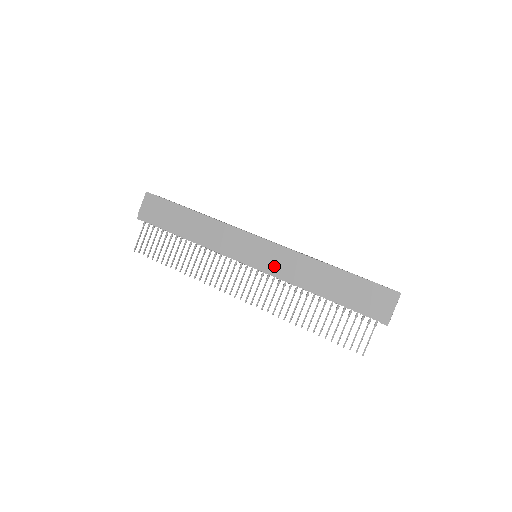
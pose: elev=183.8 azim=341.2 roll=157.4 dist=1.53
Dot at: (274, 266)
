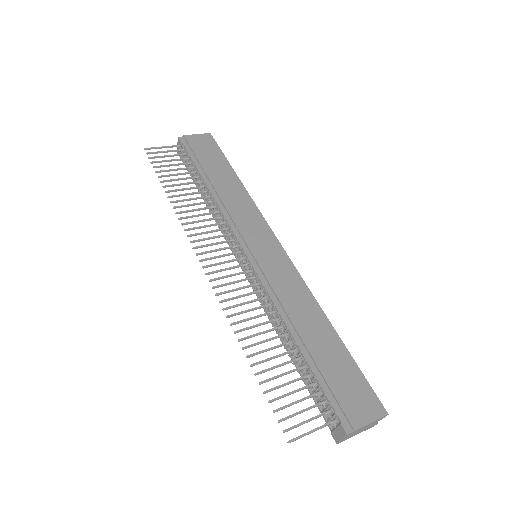
Dot at: (271, 273)
